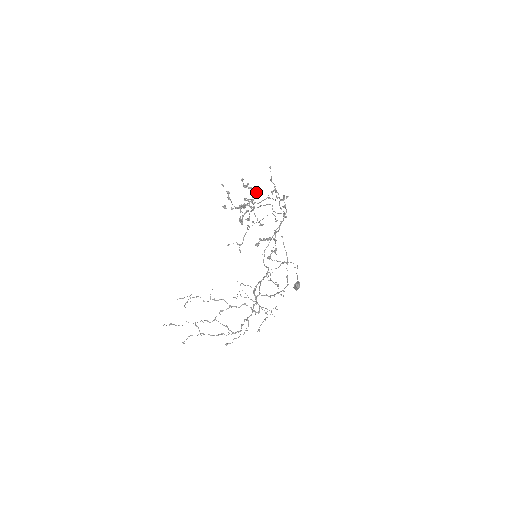
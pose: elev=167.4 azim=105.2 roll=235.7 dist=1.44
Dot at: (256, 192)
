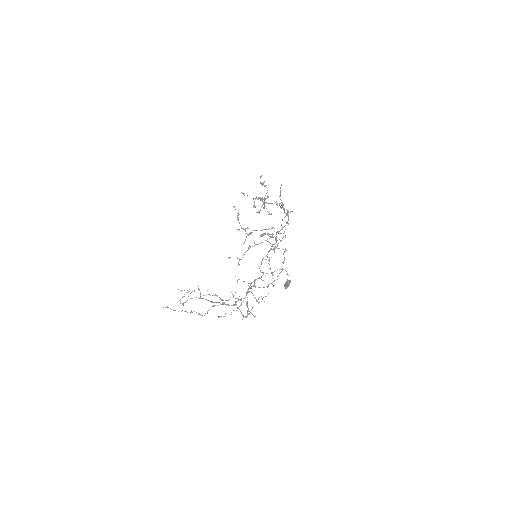
Dot at: (268, 196)
